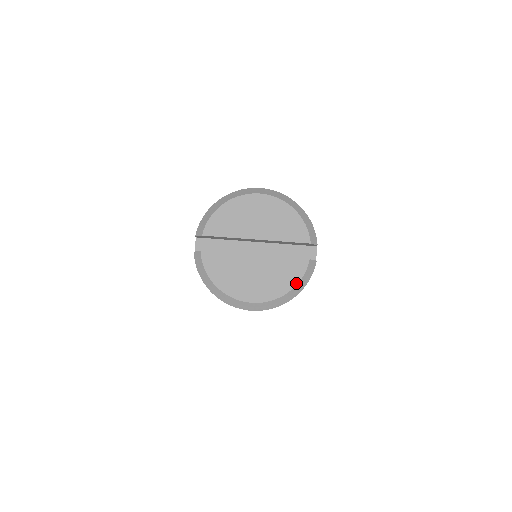
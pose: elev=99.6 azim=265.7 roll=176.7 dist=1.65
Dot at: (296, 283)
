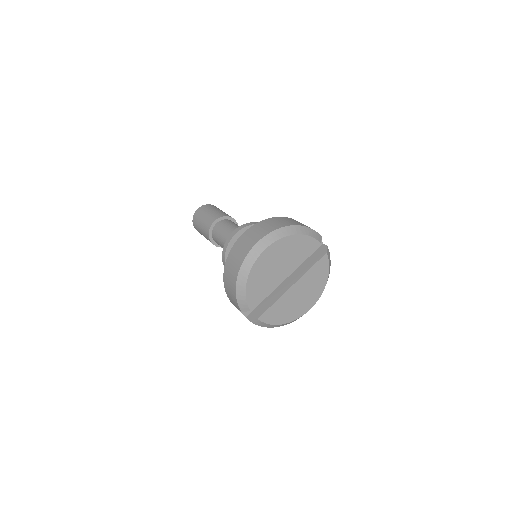
Dot at: (328, 273)
